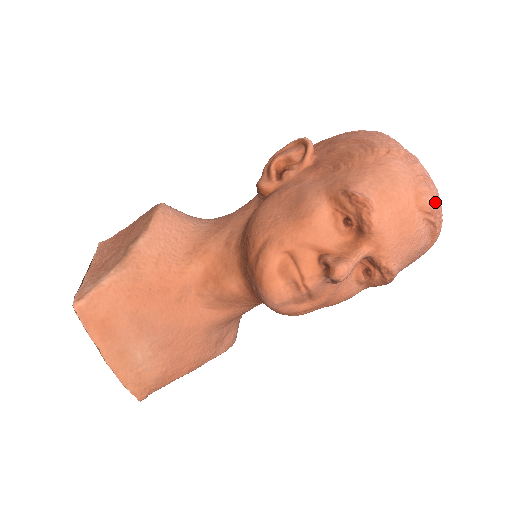
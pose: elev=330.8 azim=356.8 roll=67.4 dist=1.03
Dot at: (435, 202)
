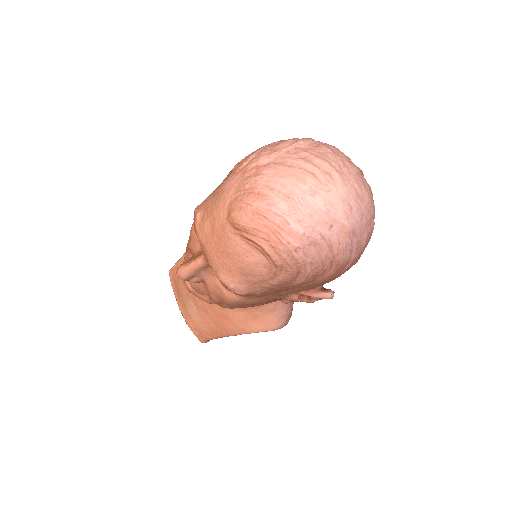
Dot at: (249, 218)
